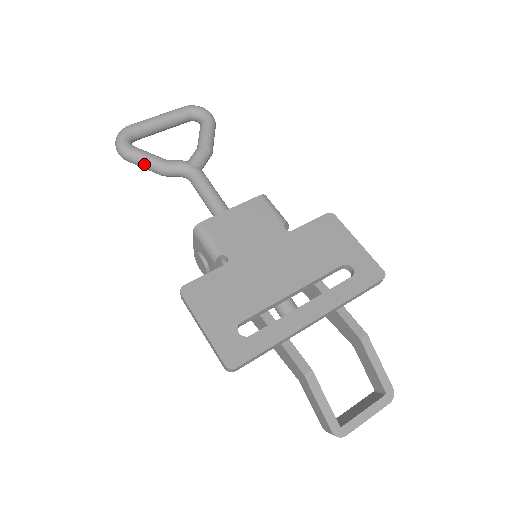
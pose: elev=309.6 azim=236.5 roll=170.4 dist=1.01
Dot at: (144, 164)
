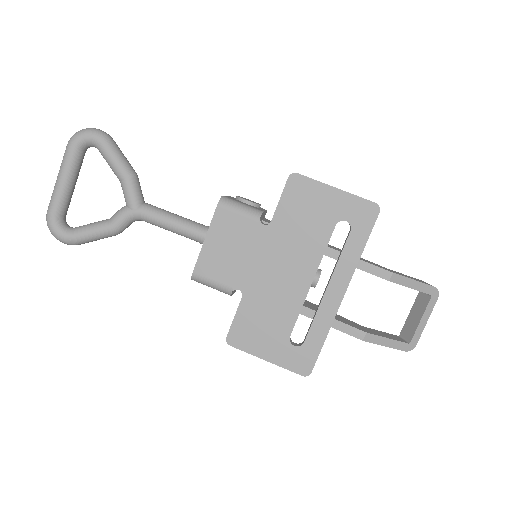
Dot at: occluded
